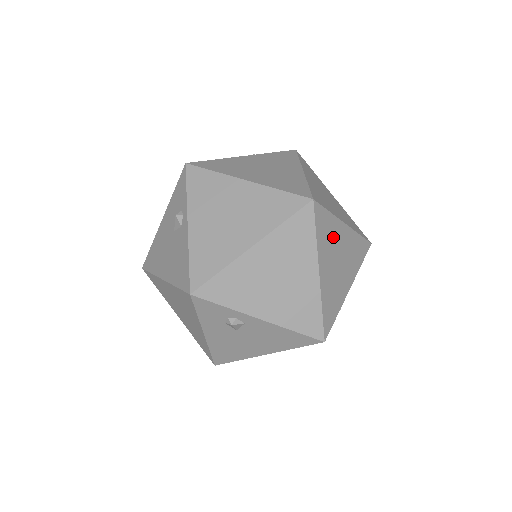
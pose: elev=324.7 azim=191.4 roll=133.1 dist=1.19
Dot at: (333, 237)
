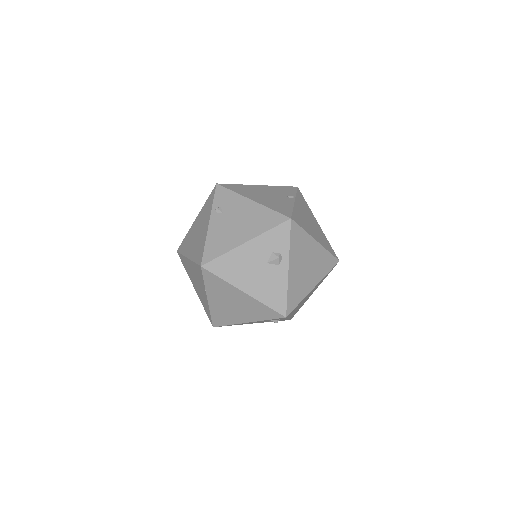
Dot at: occluded
